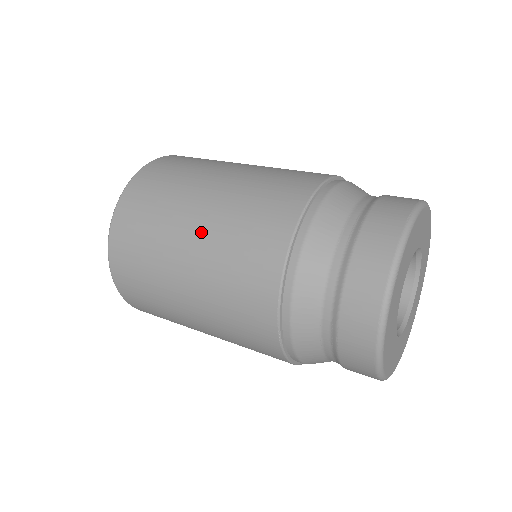
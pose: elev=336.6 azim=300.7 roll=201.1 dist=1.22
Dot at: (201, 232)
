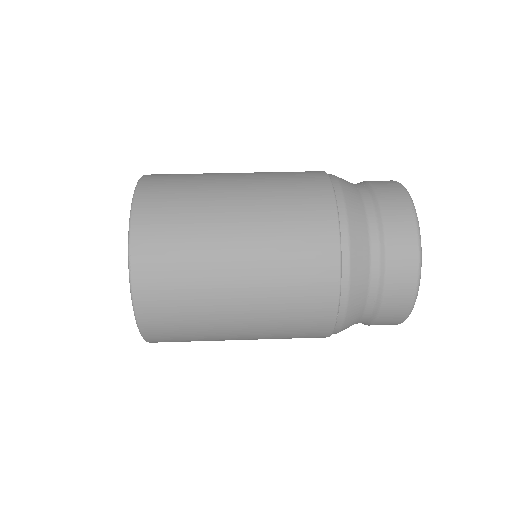
Dot at: (250, 337)
